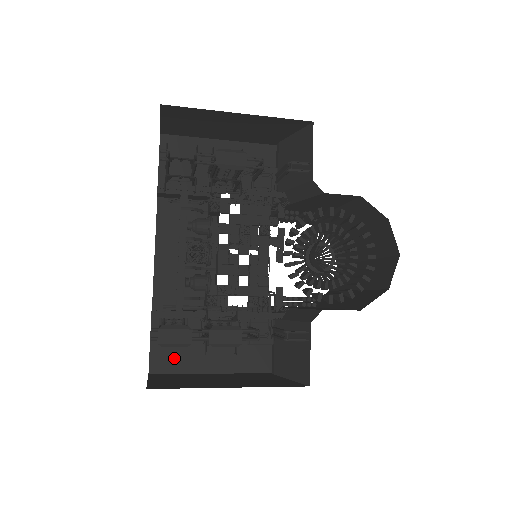
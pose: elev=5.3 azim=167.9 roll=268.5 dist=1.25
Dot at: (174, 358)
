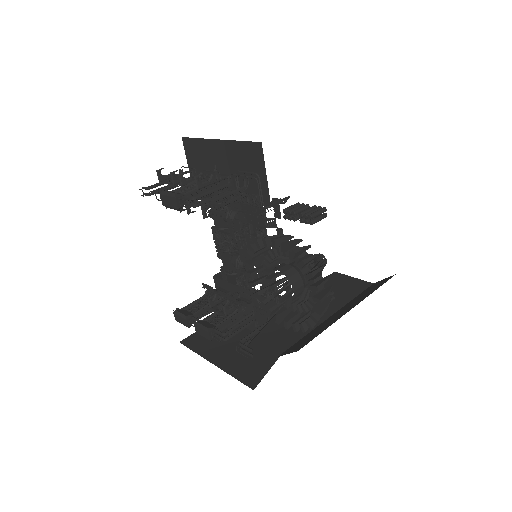
Dot at: occluded
